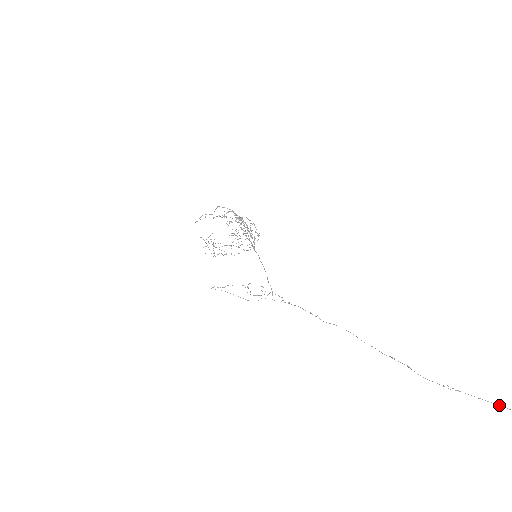
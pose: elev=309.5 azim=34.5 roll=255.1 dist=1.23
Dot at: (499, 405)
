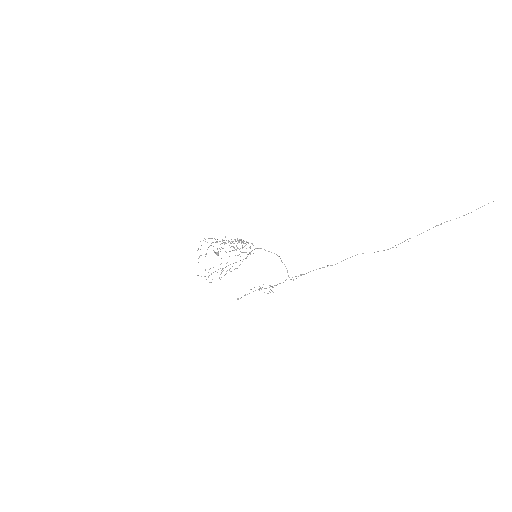
Dot at: occluded
